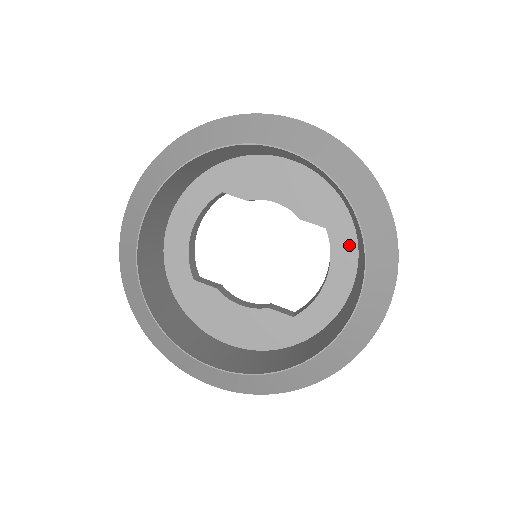
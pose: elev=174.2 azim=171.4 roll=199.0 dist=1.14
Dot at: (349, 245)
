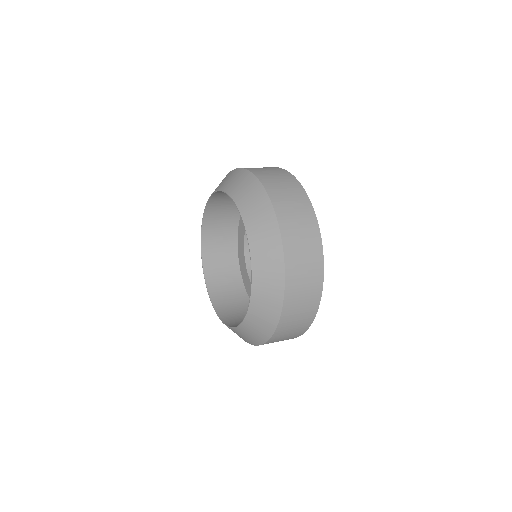
Dot at: occluded
